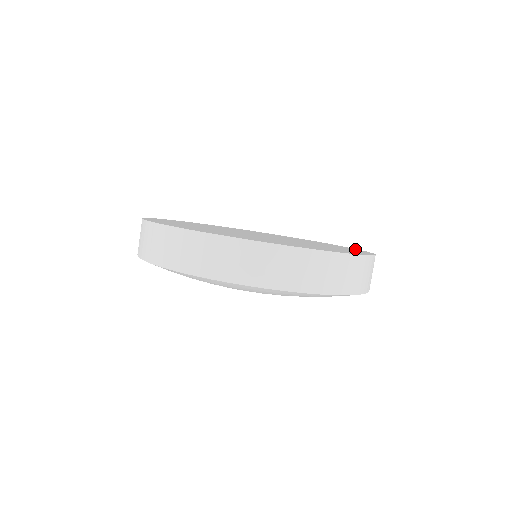
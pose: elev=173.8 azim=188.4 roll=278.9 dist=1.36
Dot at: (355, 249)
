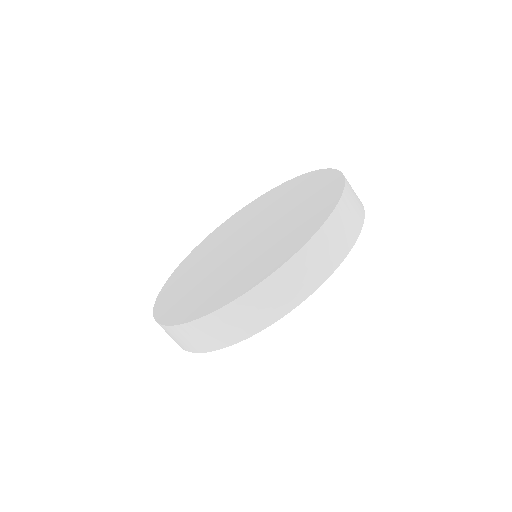
Dot at: (331, 202)
